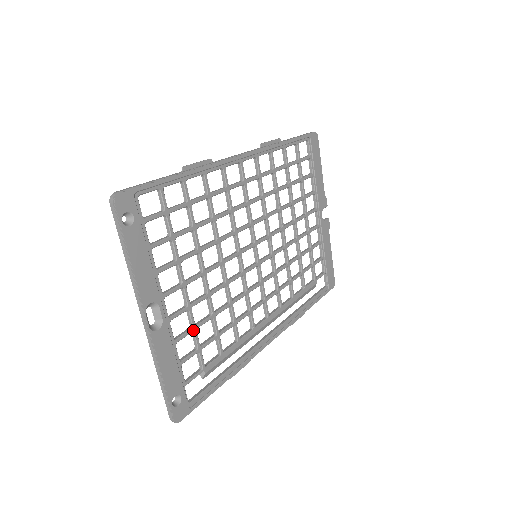
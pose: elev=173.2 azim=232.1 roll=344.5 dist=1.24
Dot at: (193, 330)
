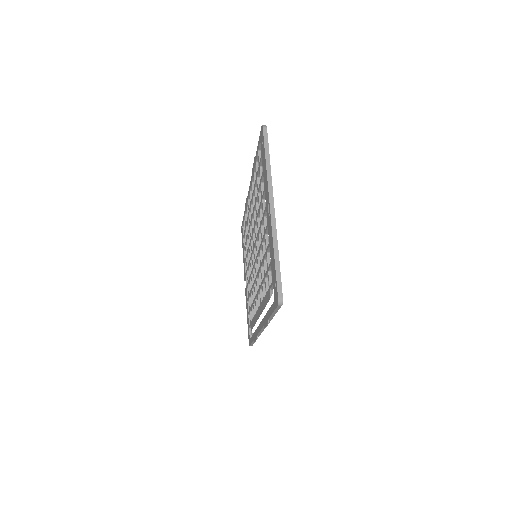
Dot at: occluded
